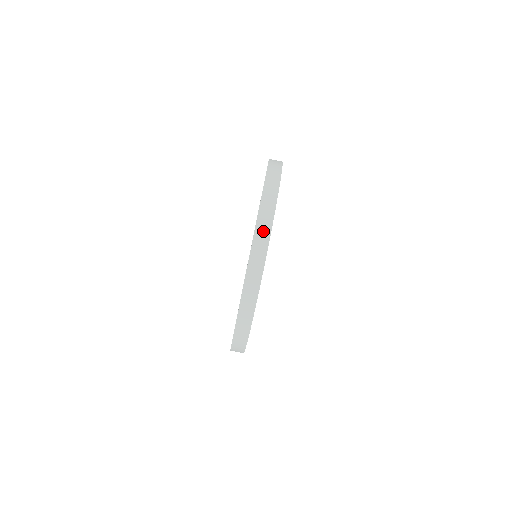
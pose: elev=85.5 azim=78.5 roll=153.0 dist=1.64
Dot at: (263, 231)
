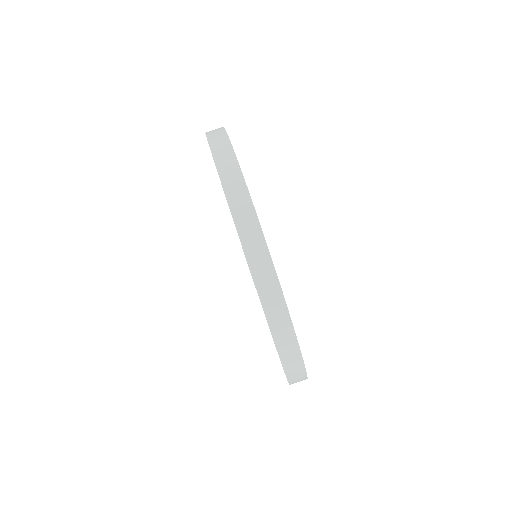
Dot at: (215, 131)
